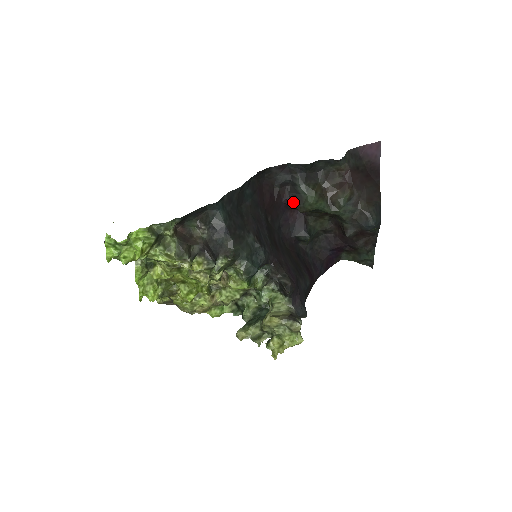
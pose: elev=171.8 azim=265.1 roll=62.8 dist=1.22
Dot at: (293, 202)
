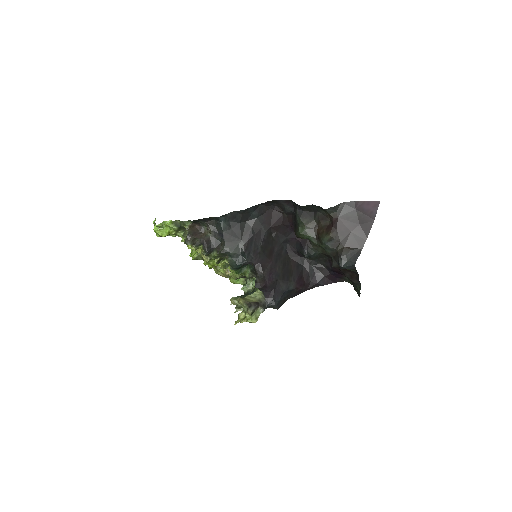
Dot at: (294, 228)
